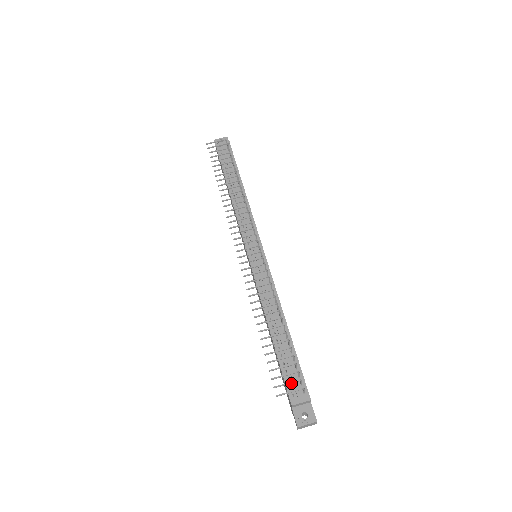
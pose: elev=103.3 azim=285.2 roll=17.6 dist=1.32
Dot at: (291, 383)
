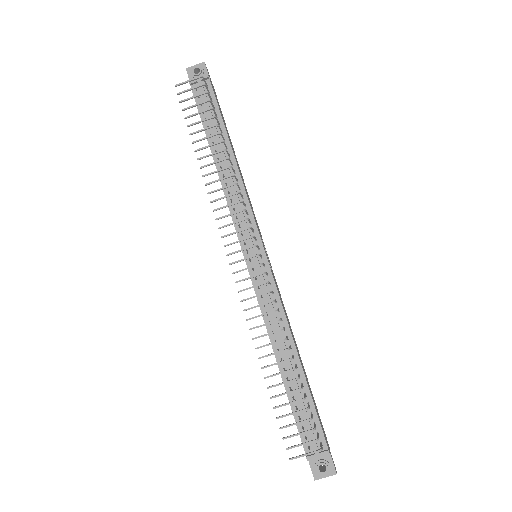
Dot at: (306, 443)
